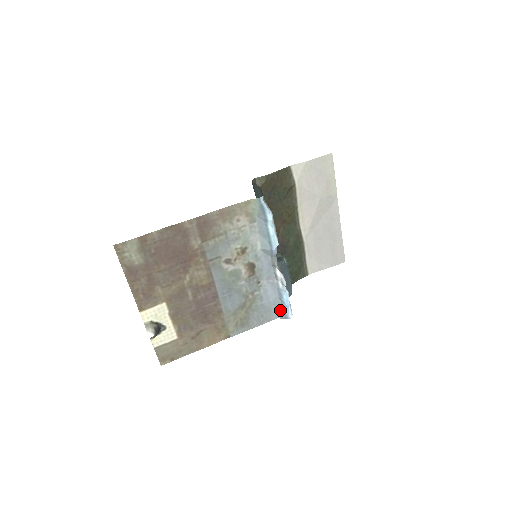
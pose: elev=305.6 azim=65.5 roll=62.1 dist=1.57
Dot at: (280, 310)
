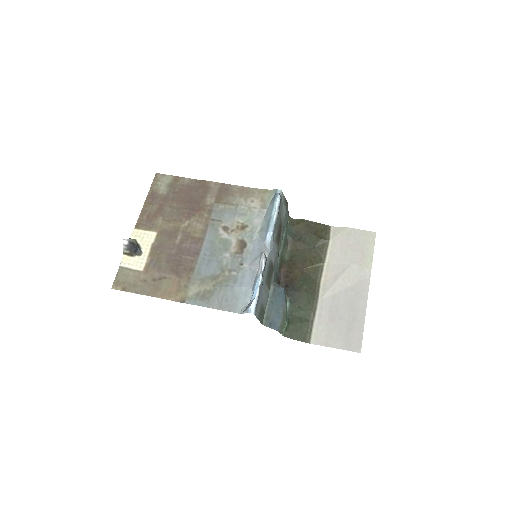
Dot at: (247, 306)
